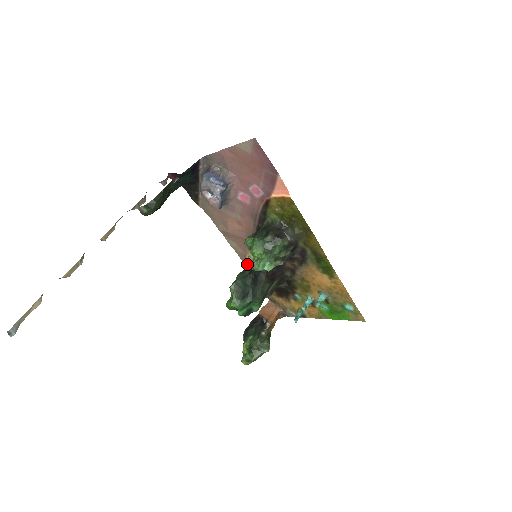
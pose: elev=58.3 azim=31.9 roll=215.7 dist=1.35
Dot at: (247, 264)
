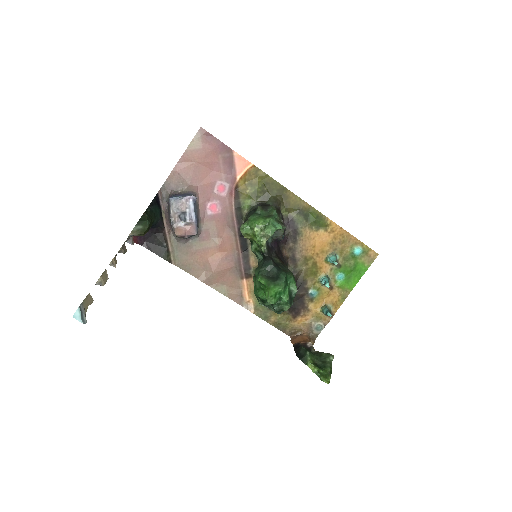
Dot at: (247, 306)
